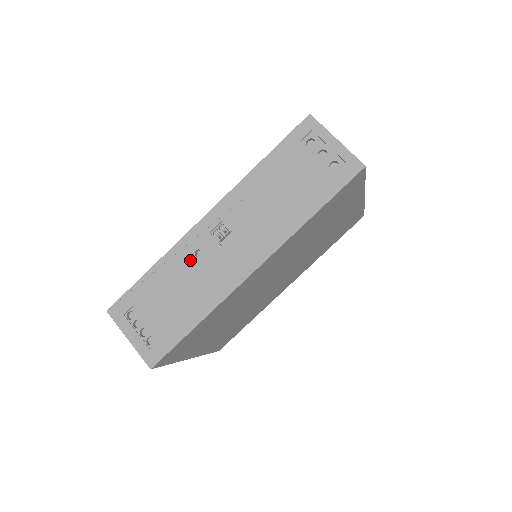
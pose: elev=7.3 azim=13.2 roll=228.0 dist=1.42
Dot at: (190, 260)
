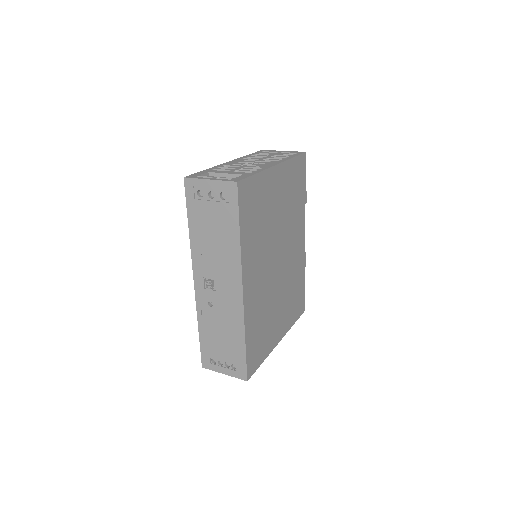
Dot at: (210, 311)
